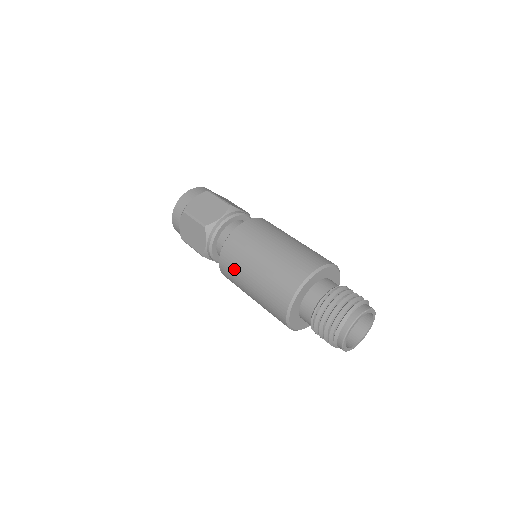
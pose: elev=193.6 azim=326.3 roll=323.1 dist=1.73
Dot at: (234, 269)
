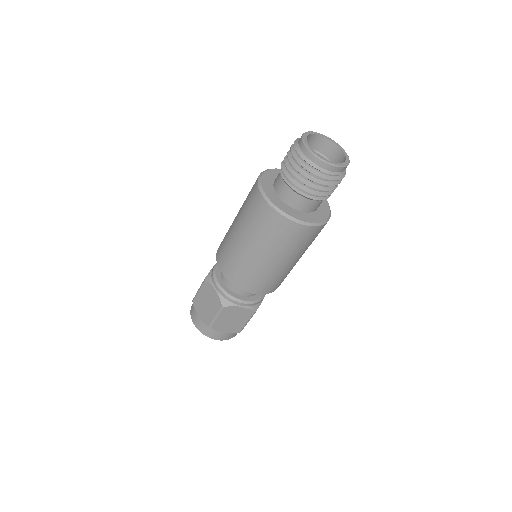
Dot at: (231, 257)
